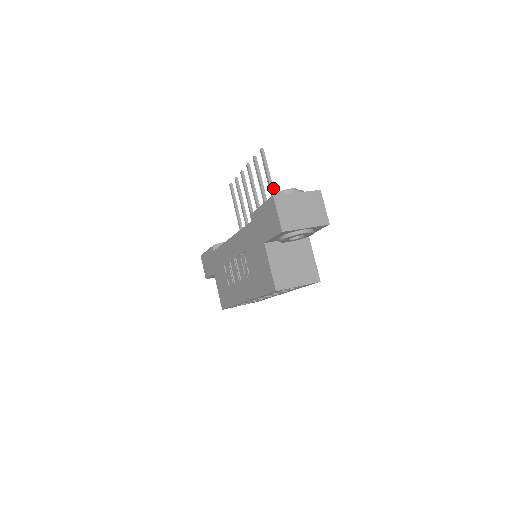
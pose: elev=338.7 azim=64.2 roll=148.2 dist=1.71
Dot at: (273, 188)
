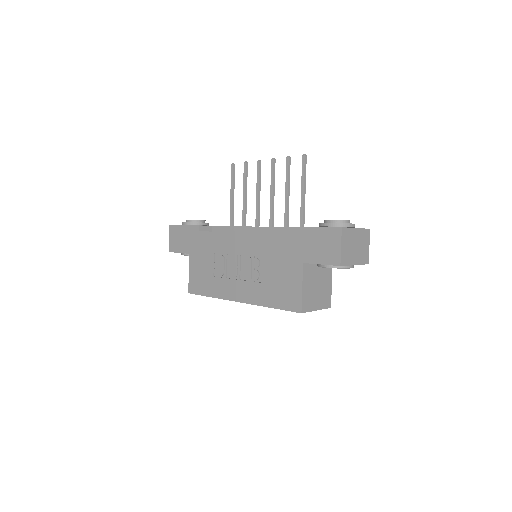
Dot at: occluded
